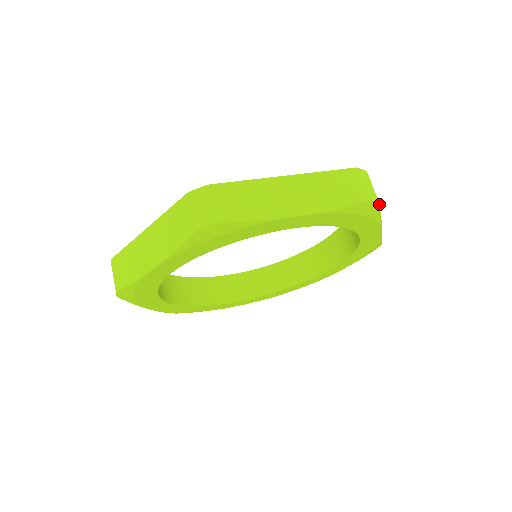
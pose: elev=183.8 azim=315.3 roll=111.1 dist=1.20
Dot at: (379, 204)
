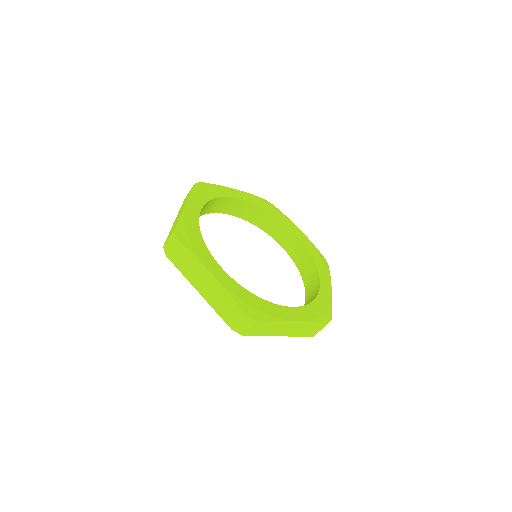
Dot at: (272, 205)
